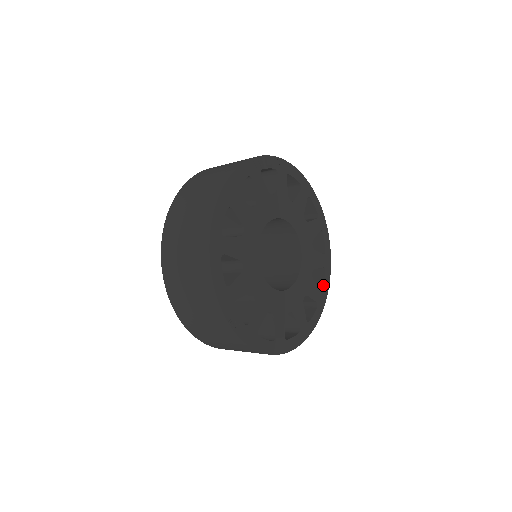
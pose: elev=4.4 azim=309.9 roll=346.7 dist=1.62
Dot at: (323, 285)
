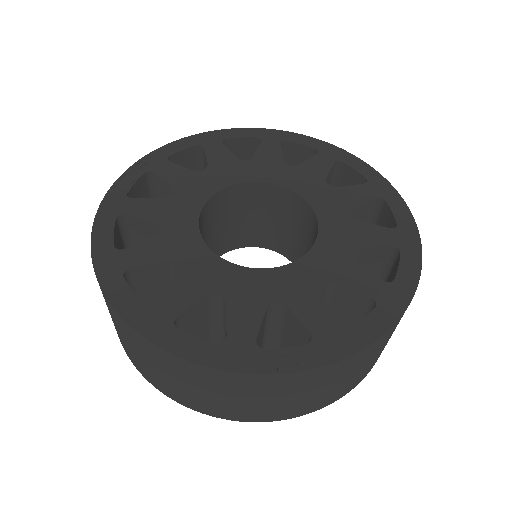
Dot at: (360, 175)
